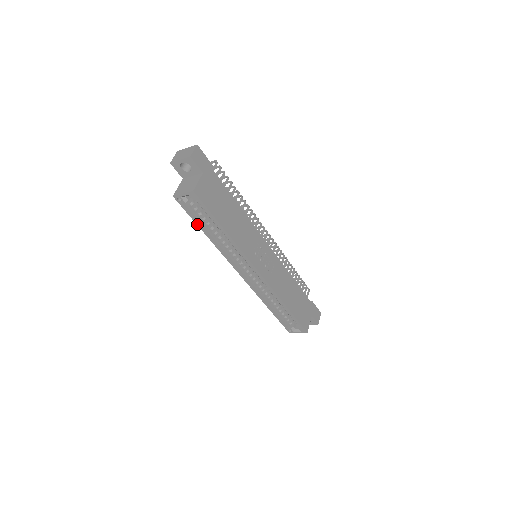
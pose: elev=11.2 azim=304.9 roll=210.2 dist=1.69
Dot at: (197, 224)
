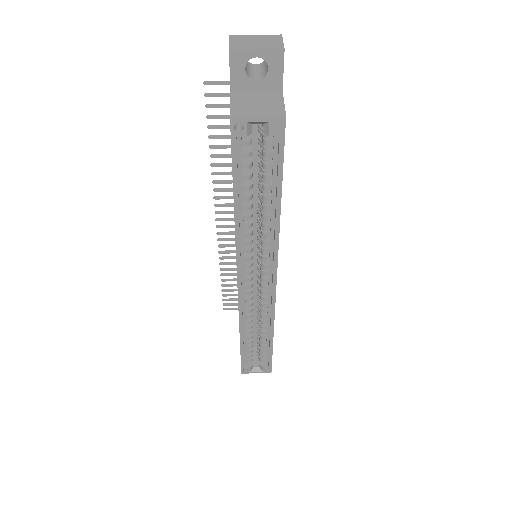
Dot at: (234, 184)
